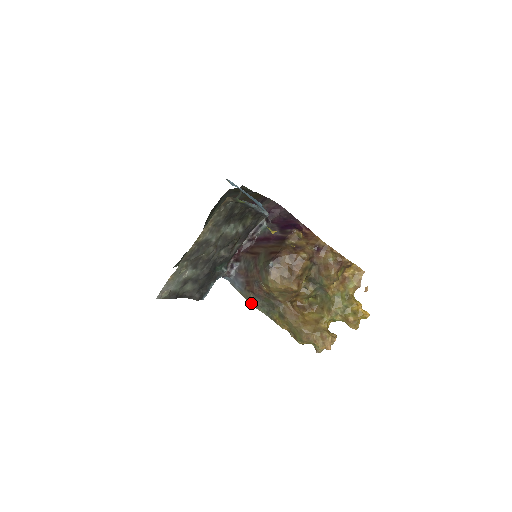
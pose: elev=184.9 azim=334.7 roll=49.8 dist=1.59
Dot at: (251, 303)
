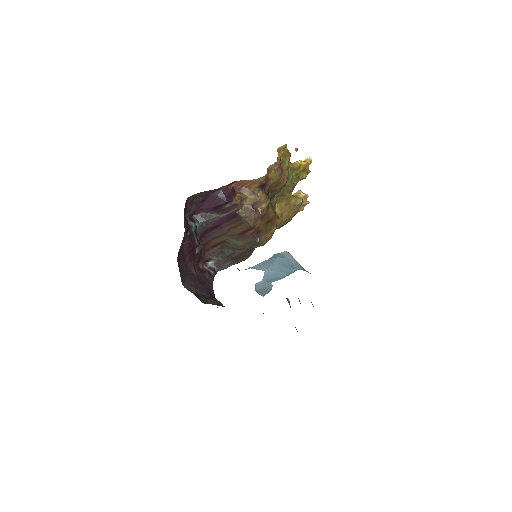
Dot at: (247, 258)
